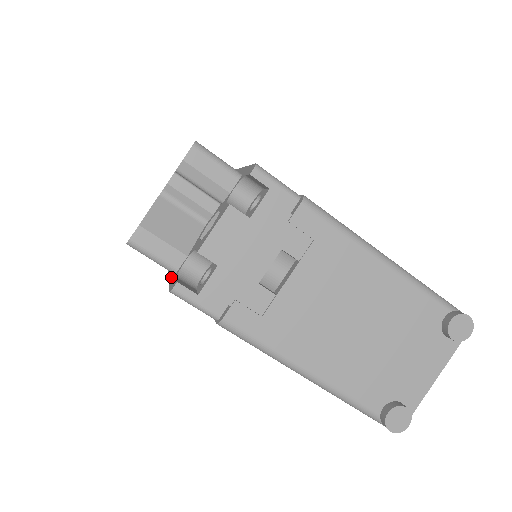
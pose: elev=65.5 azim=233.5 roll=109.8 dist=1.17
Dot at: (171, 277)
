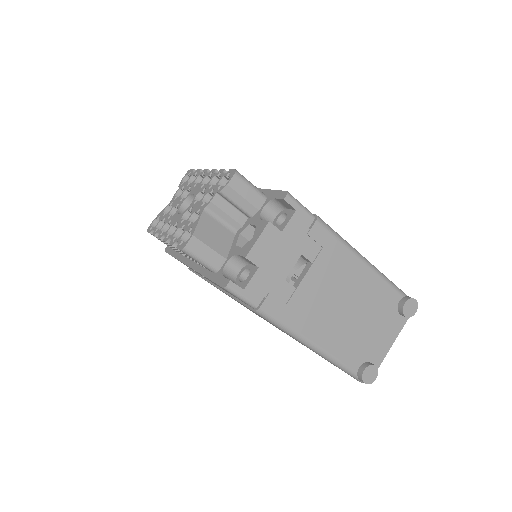
Dot at: (210, 275)
